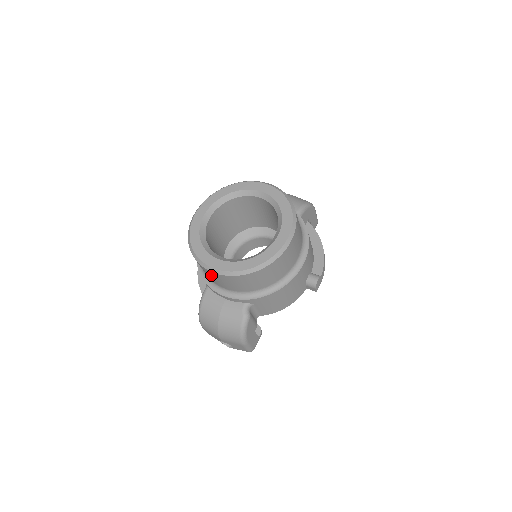
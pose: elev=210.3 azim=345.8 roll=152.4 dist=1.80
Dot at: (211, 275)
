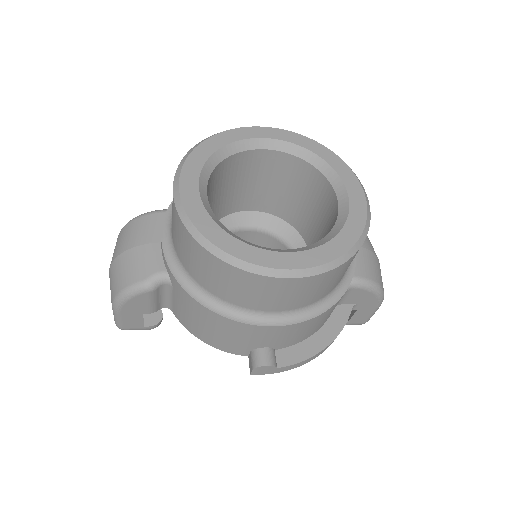
Dot at: occluded
